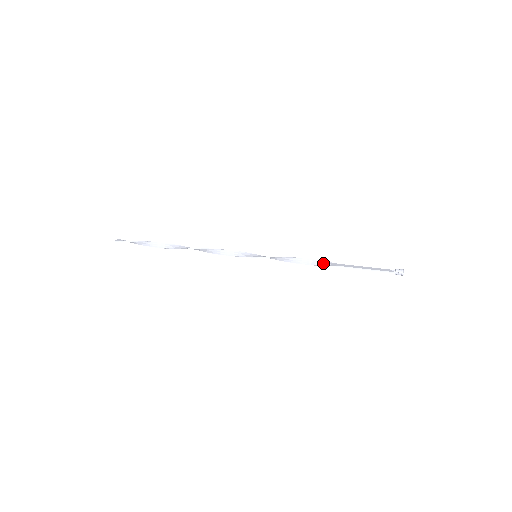
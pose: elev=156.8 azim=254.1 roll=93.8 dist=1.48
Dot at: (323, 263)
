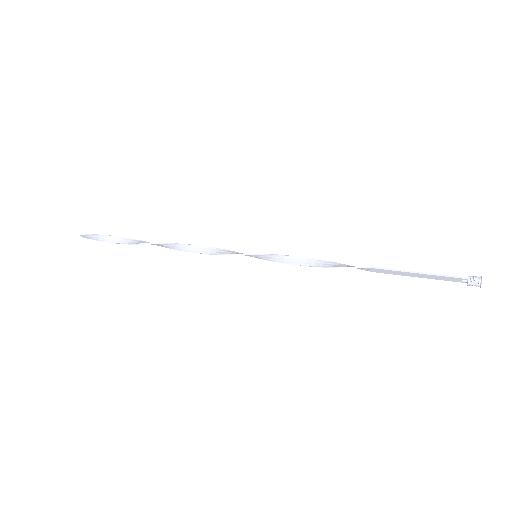
Dot at: (353, 266)
